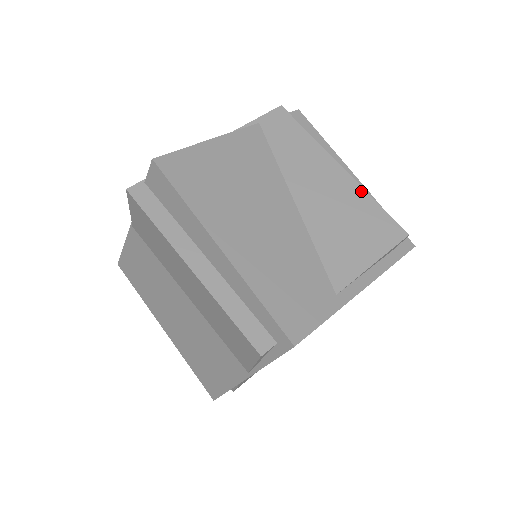
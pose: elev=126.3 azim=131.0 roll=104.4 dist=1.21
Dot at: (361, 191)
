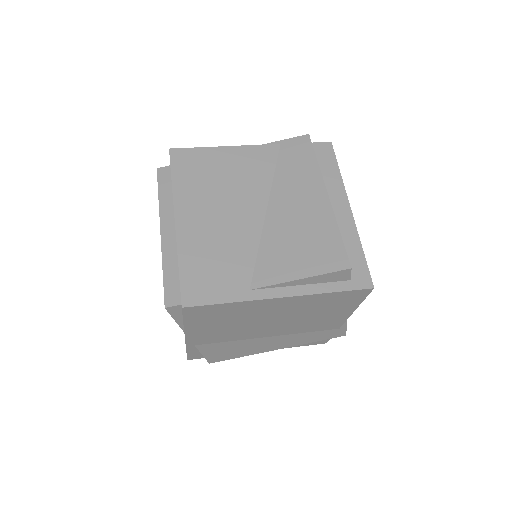
Dot at: (331, 218)
